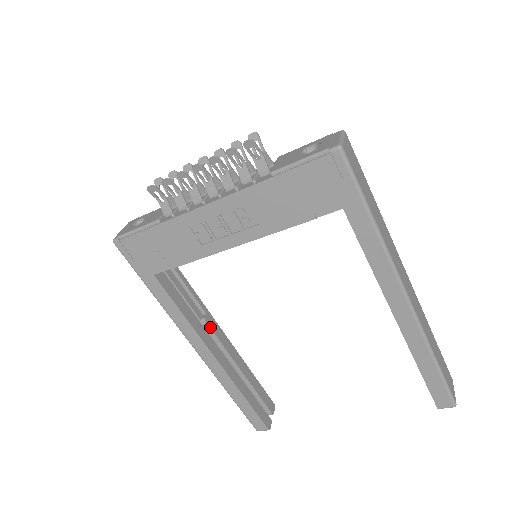
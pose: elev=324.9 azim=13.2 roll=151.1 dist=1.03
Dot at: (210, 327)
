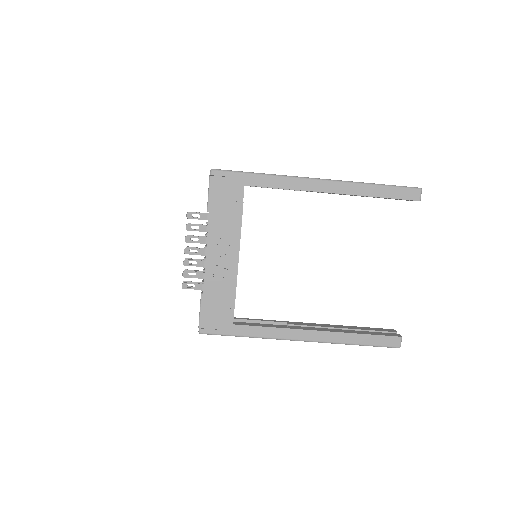
Dot at: (296, 325)
